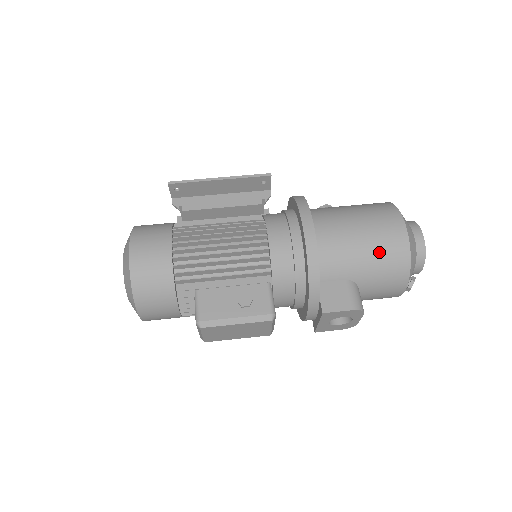
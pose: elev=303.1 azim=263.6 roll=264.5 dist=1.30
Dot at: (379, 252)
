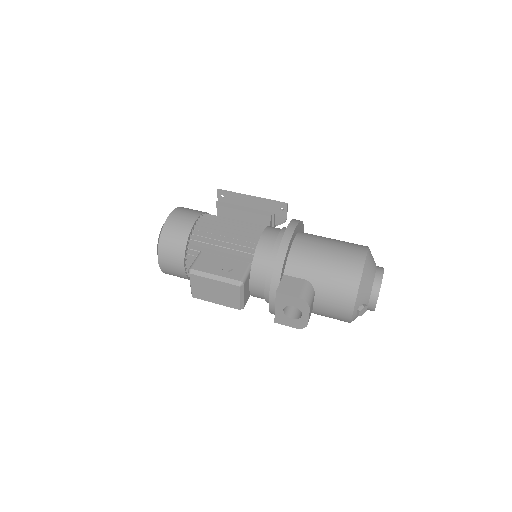
Dot at: (337, 267)
